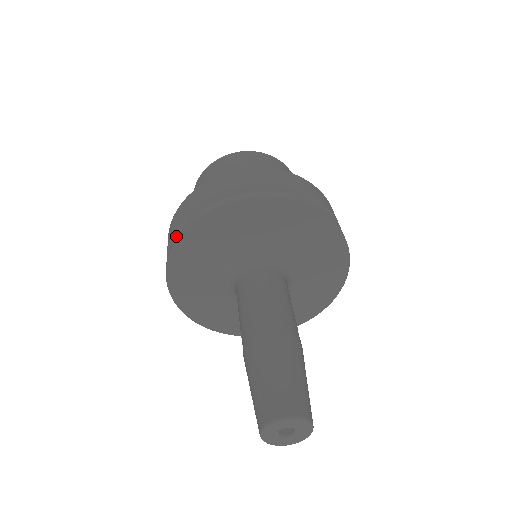
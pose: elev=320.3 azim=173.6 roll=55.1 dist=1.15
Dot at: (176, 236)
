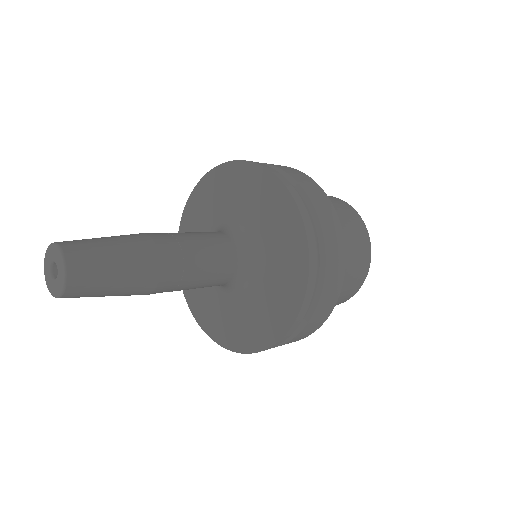
Dot at: occluded
